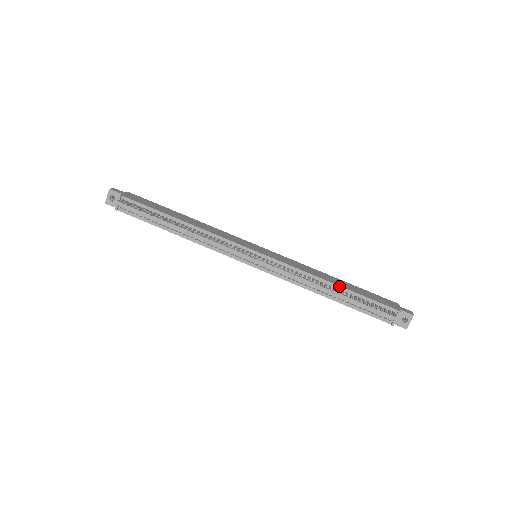
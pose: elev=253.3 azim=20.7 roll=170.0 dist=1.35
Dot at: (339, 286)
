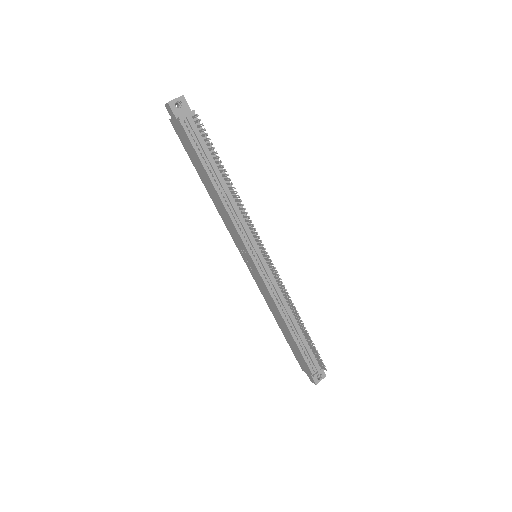
Dot at: occluded
